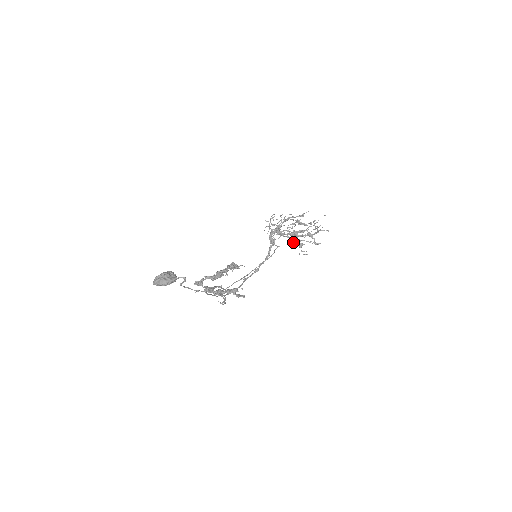
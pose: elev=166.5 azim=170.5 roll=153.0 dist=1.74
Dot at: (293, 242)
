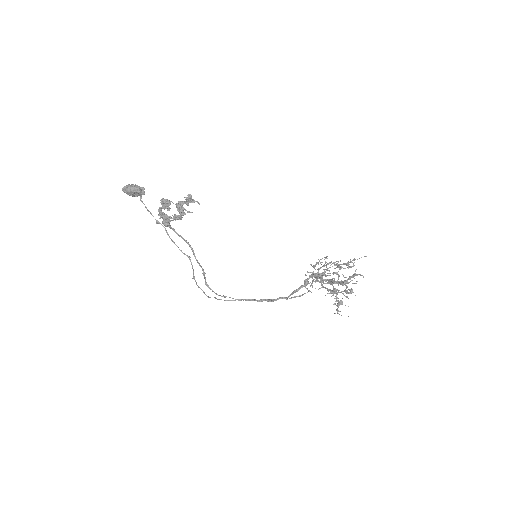
Dot at: (329, 293)
